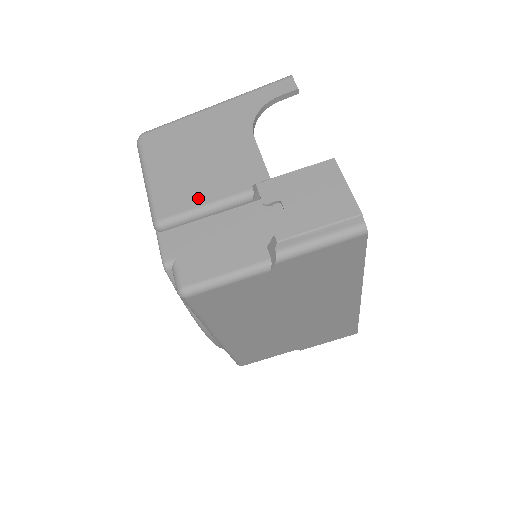
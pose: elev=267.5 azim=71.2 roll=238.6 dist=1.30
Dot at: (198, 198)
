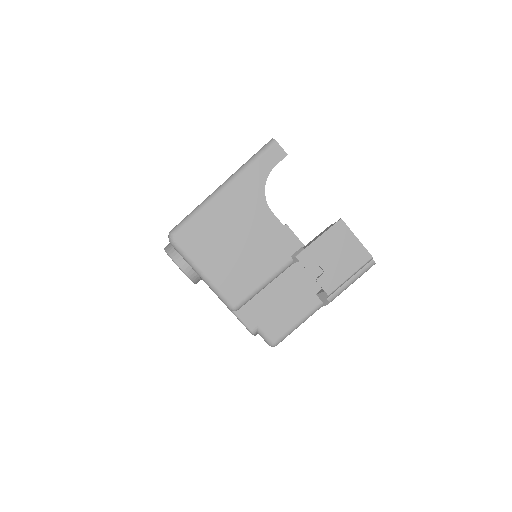
Dot at: (256, 279)
